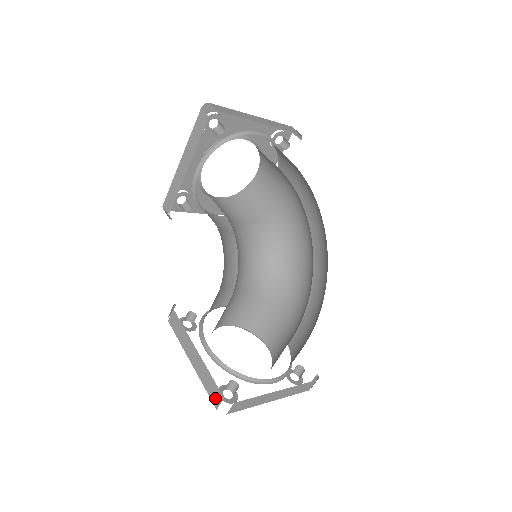
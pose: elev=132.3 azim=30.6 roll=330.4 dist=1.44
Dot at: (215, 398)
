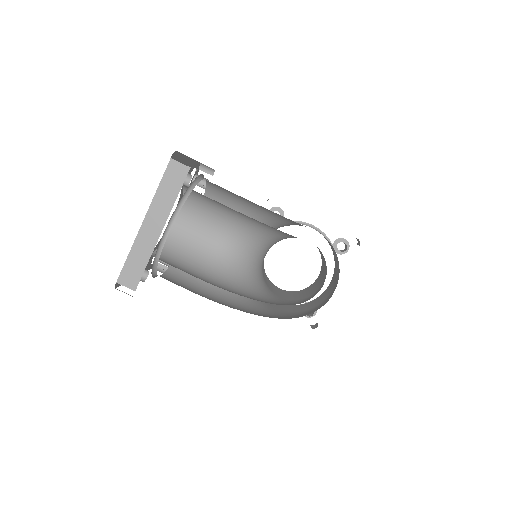
Dot at: occluded
